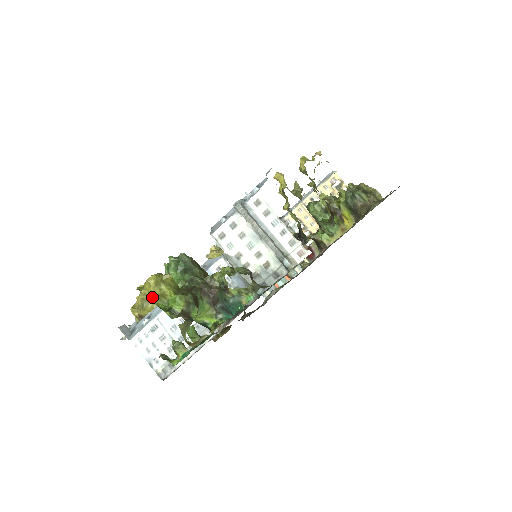
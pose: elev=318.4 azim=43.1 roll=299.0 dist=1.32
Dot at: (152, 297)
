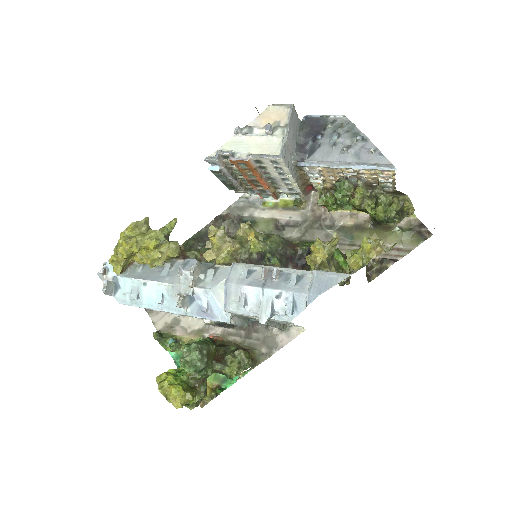
Dot at: occluded
